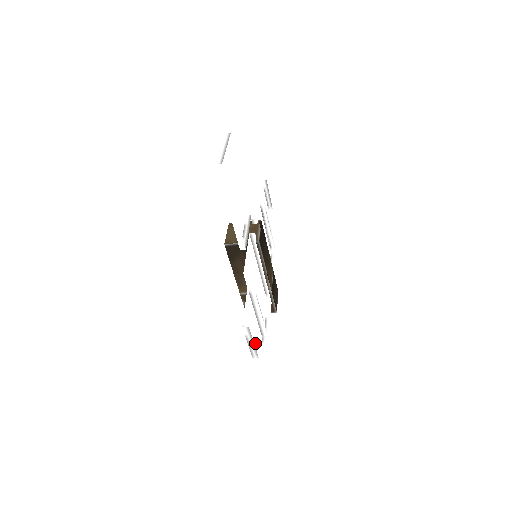
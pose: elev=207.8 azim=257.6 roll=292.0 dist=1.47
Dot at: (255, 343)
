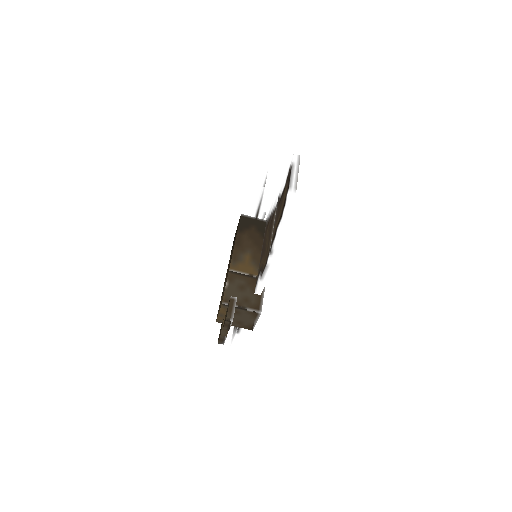
Dot at: (296, 180)
